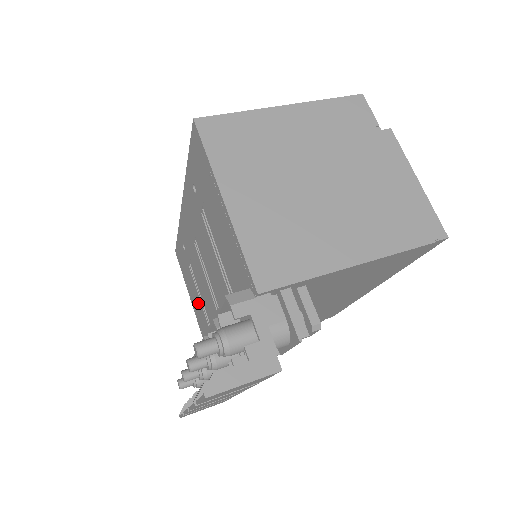
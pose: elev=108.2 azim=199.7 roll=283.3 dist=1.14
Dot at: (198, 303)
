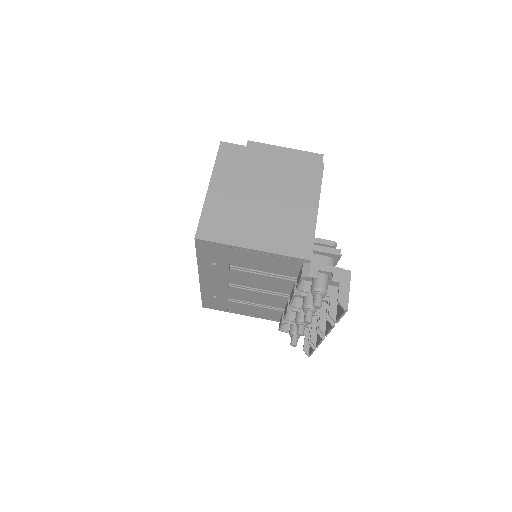
Dot at: (252, 309)
